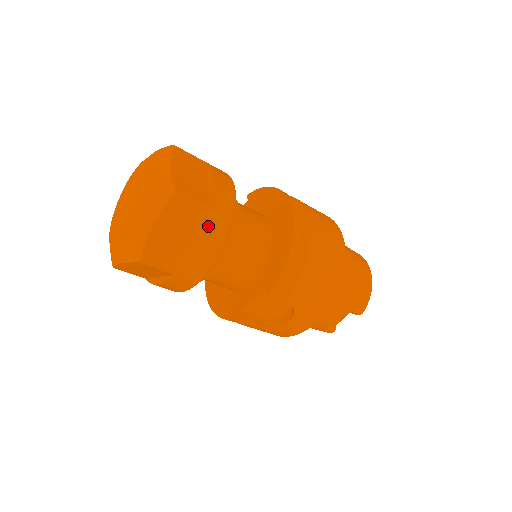
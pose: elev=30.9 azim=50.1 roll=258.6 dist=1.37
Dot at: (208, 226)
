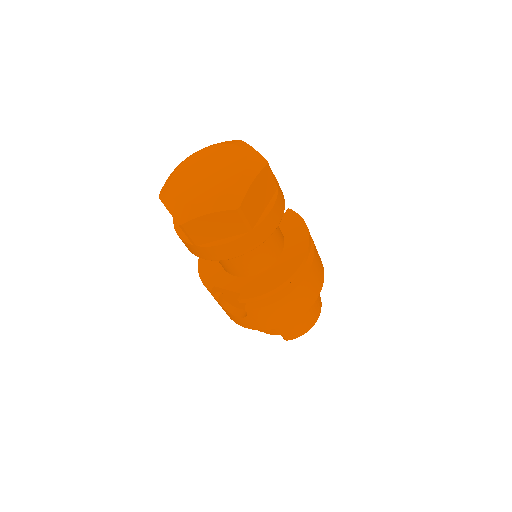
Dot at: (240, 240)
